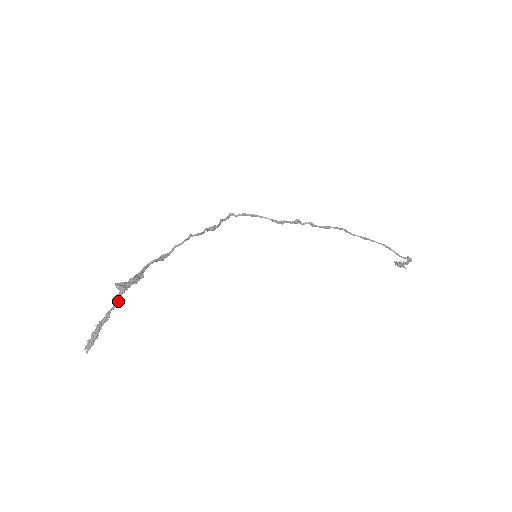
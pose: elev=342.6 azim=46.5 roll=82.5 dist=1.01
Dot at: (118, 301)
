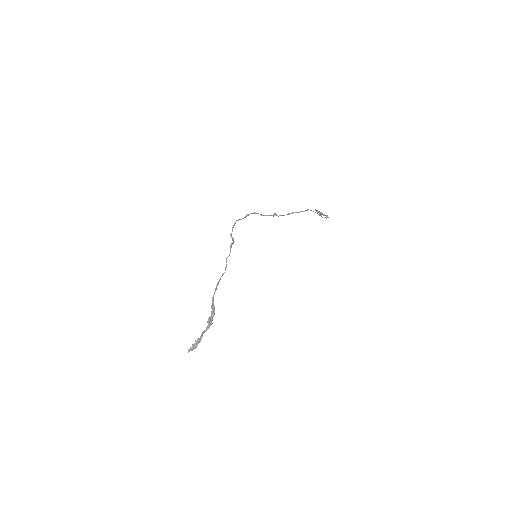
Dot at: occluded
